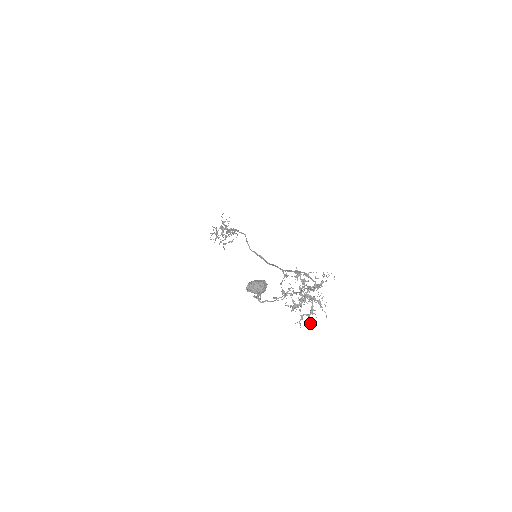
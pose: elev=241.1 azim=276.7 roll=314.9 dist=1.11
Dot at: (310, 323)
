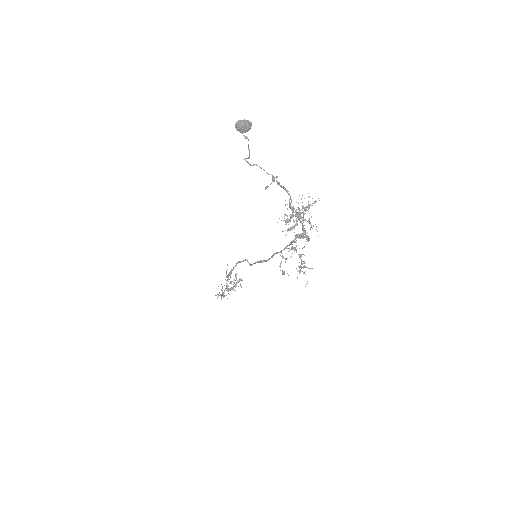
Dot at: occluded
